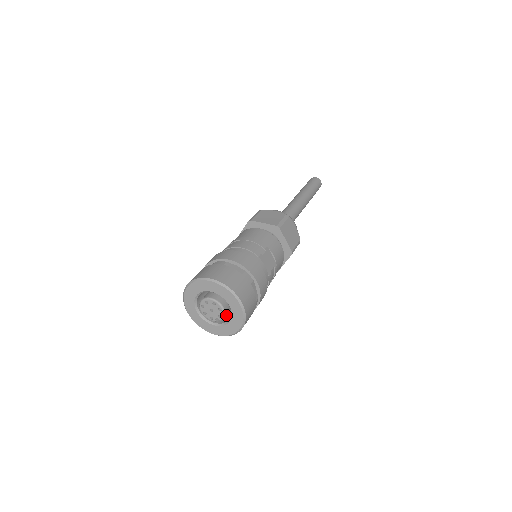
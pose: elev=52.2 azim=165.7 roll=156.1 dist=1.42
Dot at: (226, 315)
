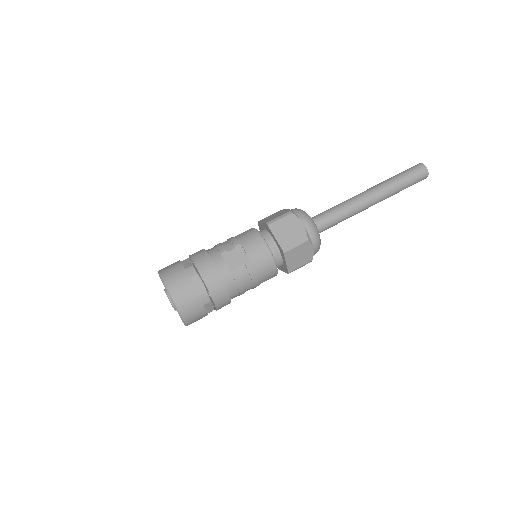
Dot at: occluded
